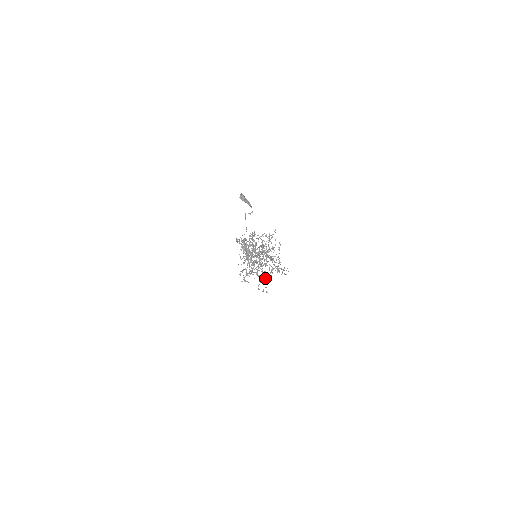
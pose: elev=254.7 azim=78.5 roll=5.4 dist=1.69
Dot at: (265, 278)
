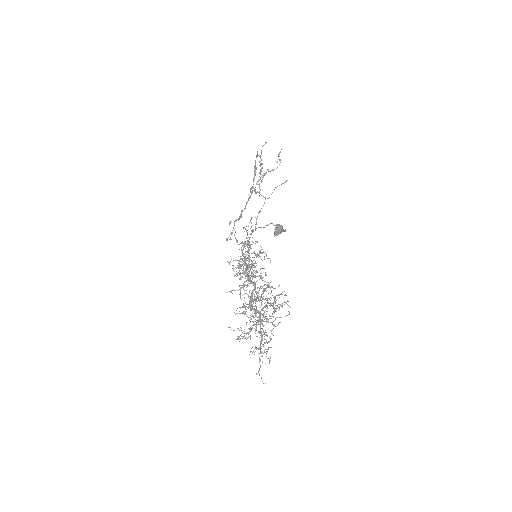
Dot at: (267, 169)
